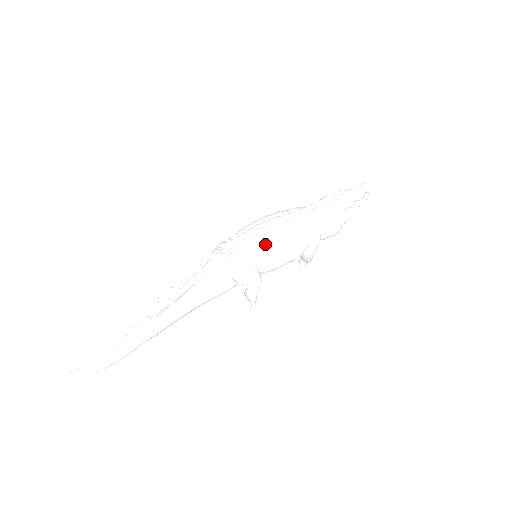
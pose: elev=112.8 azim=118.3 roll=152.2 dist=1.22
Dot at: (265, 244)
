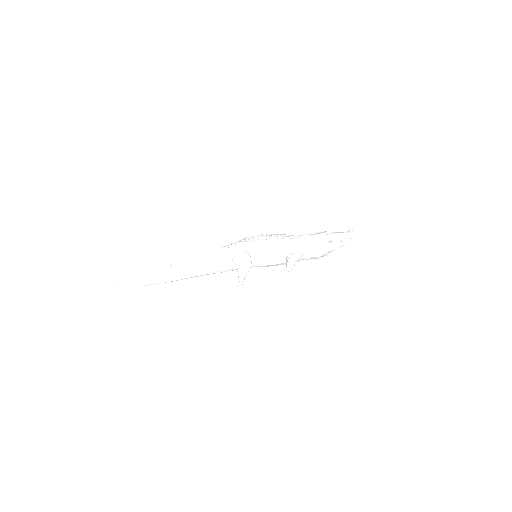
Dot at: (260, 243)
